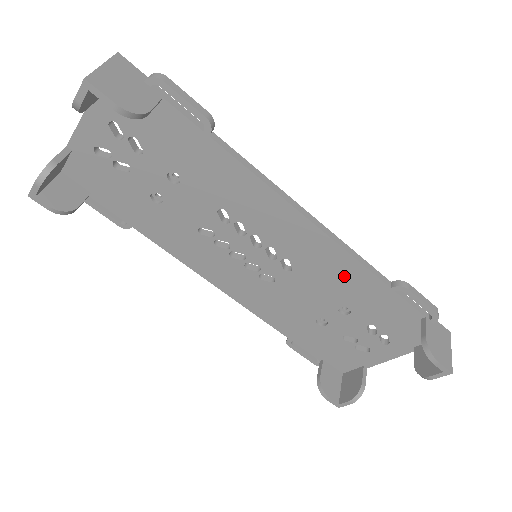
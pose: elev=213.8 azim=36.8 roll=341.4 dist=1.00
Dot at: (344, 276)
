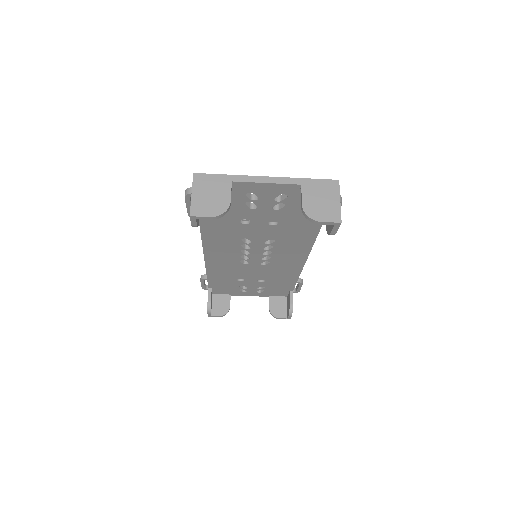
Dot at: (285, 274)
